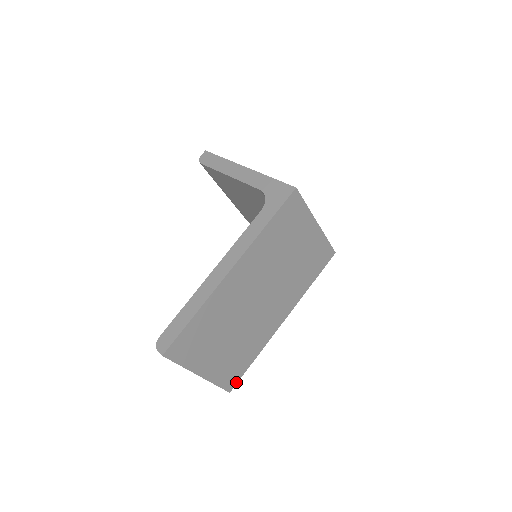
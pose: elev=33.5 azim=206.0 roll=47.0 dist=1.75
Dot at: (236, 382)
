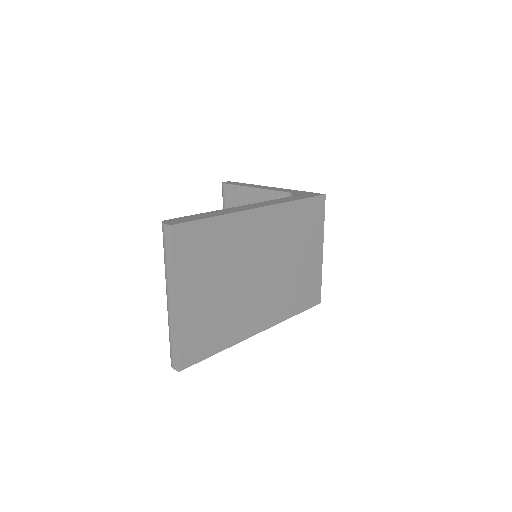
Dot at: (191, 363)
